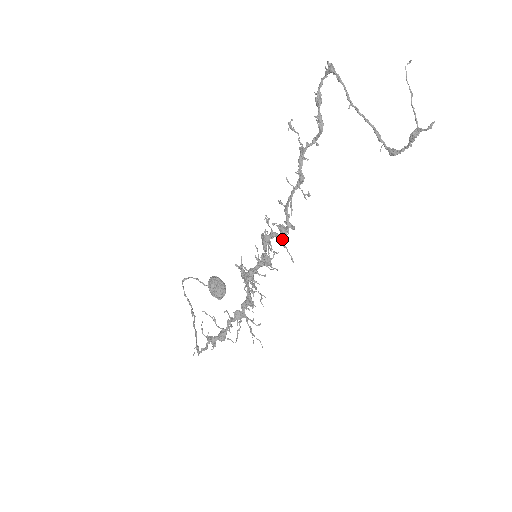
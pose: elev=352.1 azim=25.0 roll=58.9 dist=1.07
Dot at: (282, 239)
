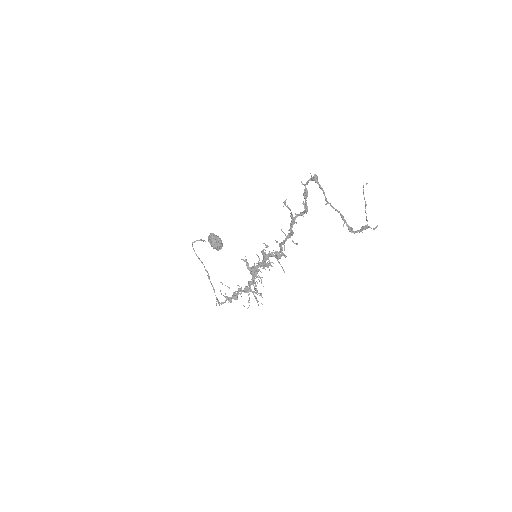
Dot at: (277, 258)
